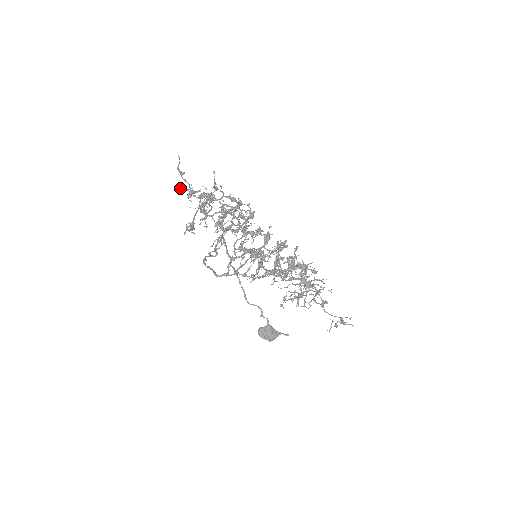
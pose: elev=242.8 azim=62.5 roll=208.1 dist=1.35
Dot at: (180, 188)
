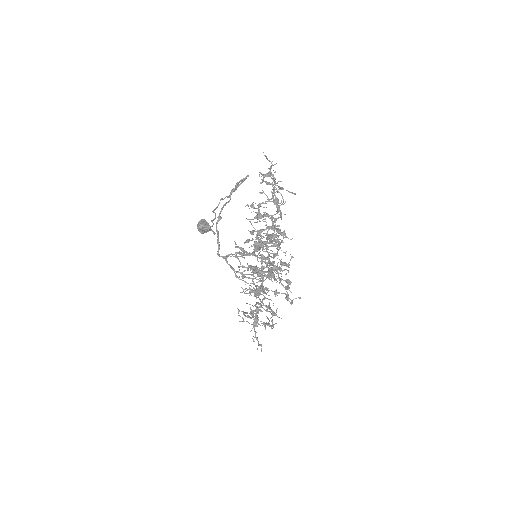
Dot at: occluded
